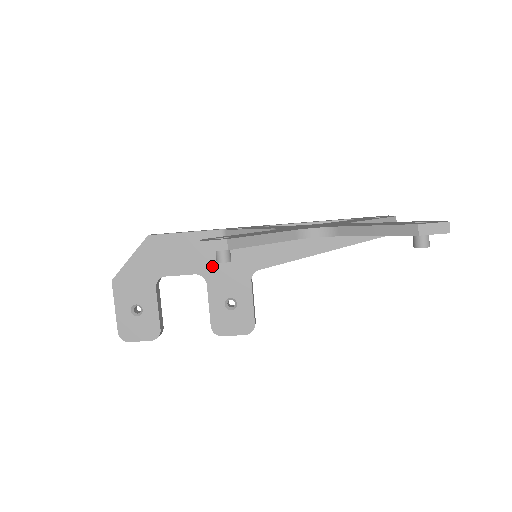
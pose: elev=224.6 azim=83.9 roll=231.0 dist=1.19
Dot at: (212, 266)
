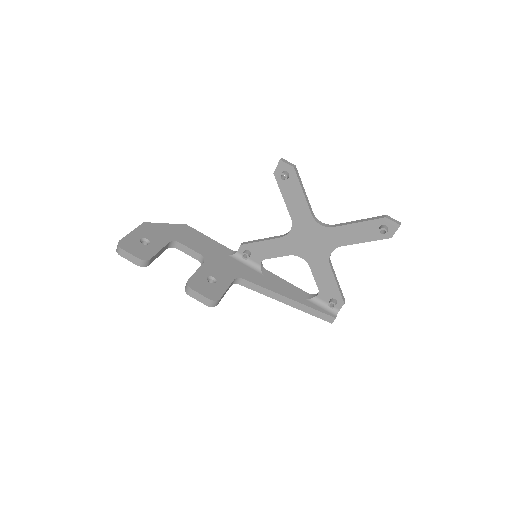
Dot at: (214, 258)
